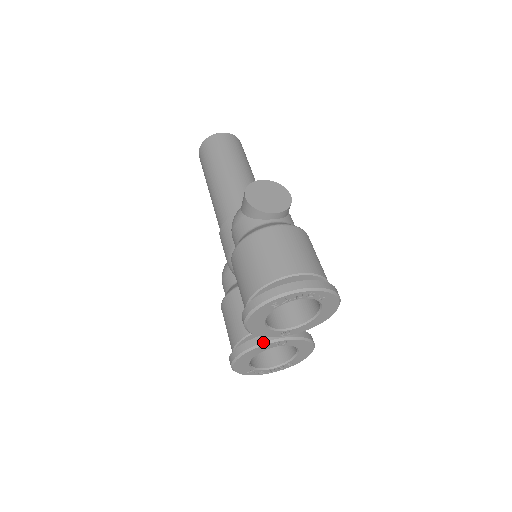
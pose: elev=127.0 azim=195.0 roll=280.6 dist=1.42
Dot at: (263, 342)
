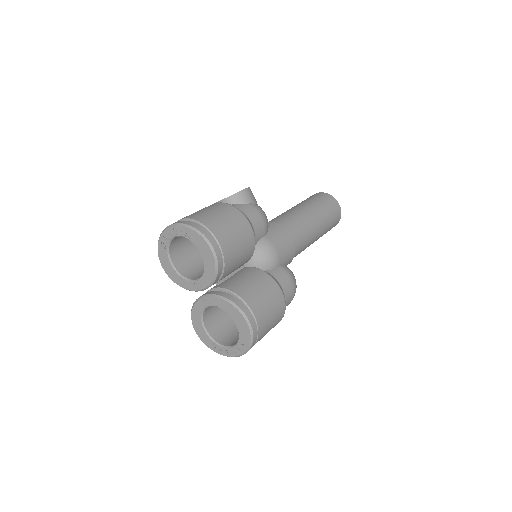
Dot at: (196, 300)
